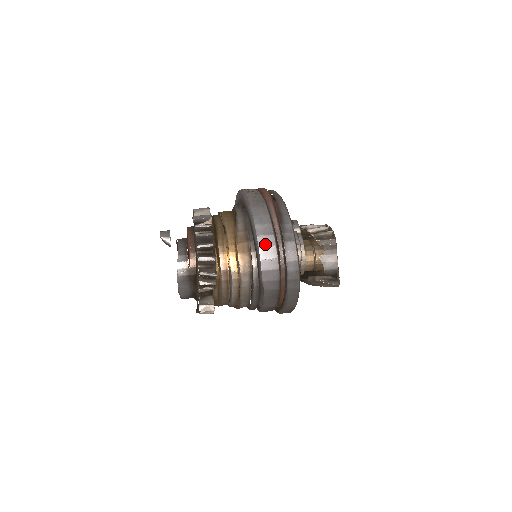
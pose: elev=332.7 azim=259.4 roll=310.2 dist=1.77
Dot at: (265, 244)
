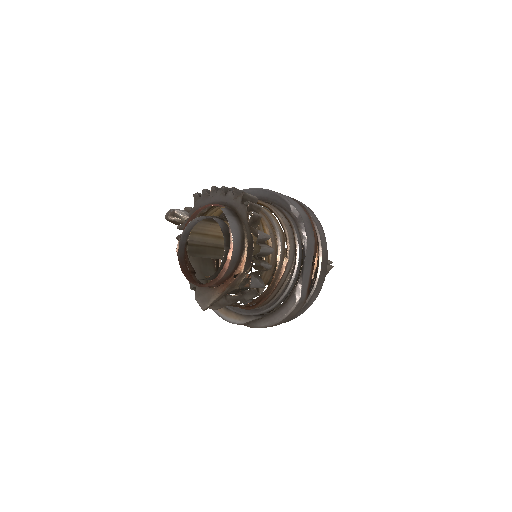
Dot at: occluded
